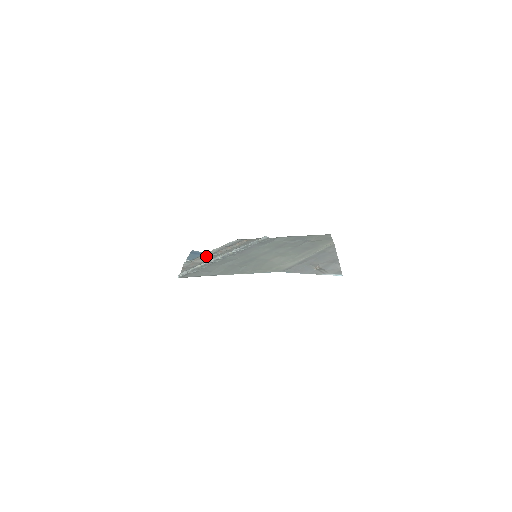
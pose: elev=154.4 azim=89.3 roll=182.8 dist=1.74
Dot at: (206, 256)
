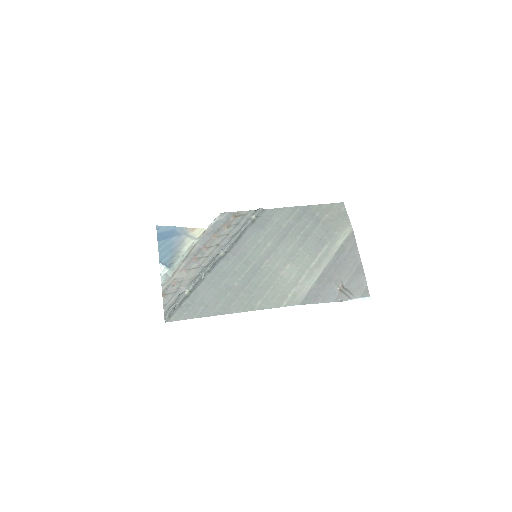
Dot at: (189, 261)
